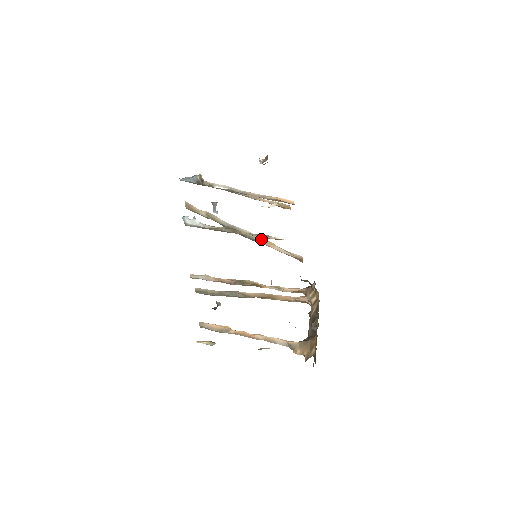
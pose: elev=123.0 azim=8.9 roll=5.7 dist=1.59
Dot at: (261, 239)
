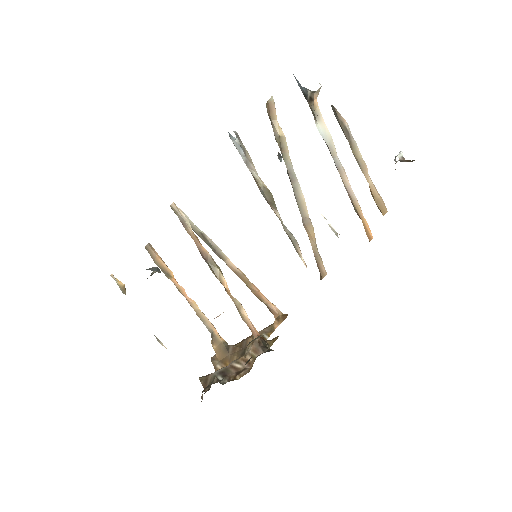
Dot at: (307, 219)
